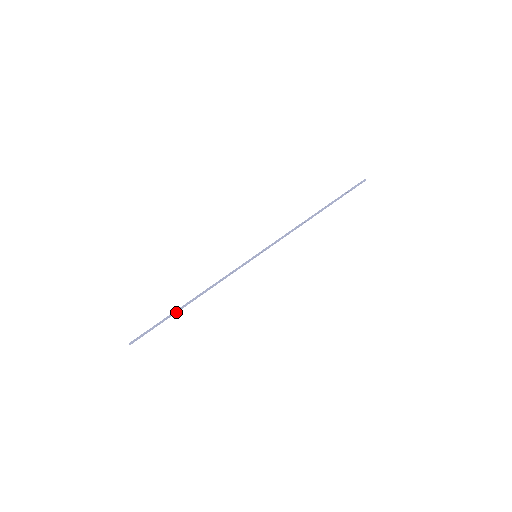
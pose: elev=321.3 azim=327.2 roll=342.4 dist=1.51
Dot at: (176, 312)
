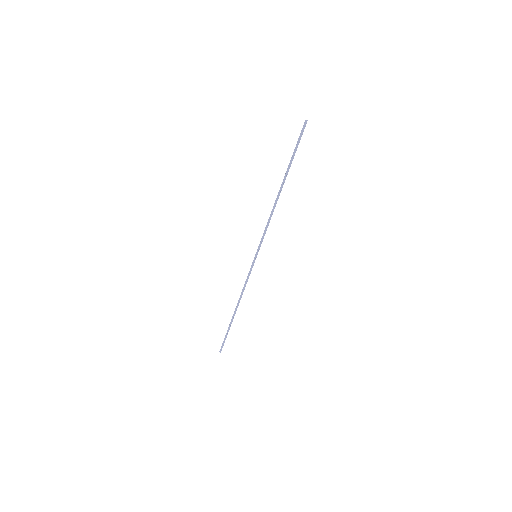
Dot at: occluded
